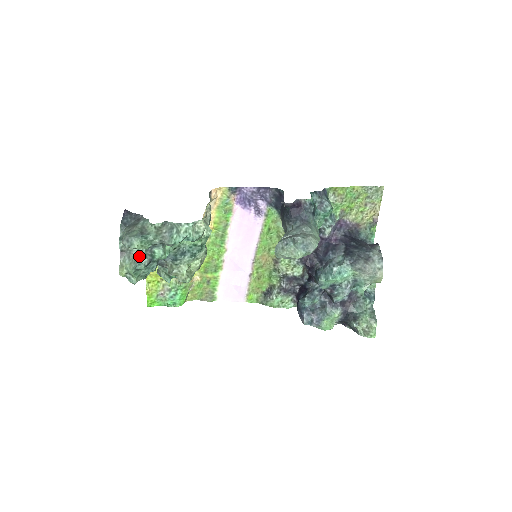
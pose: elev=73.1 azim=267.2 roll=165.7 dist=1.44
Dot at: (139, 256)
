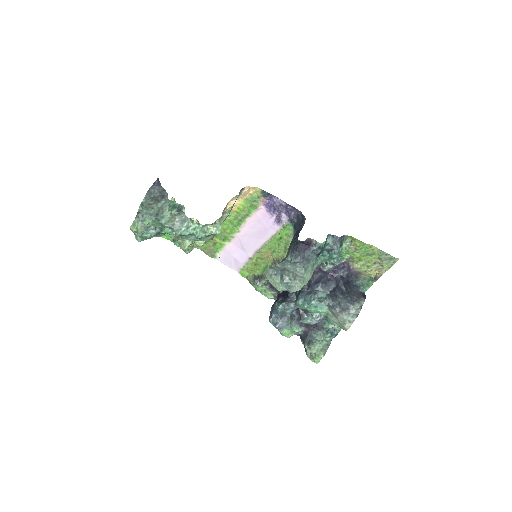
Dot at: occluded
